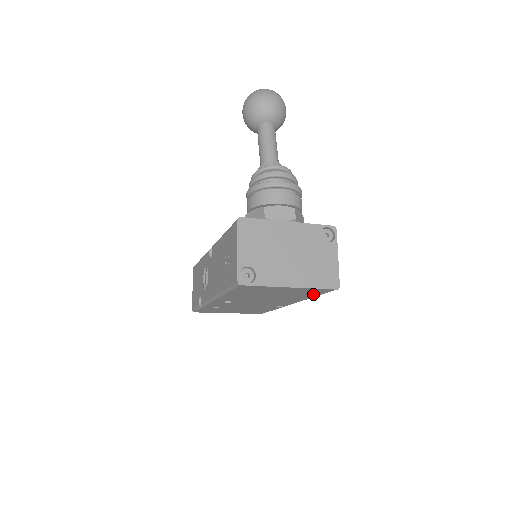
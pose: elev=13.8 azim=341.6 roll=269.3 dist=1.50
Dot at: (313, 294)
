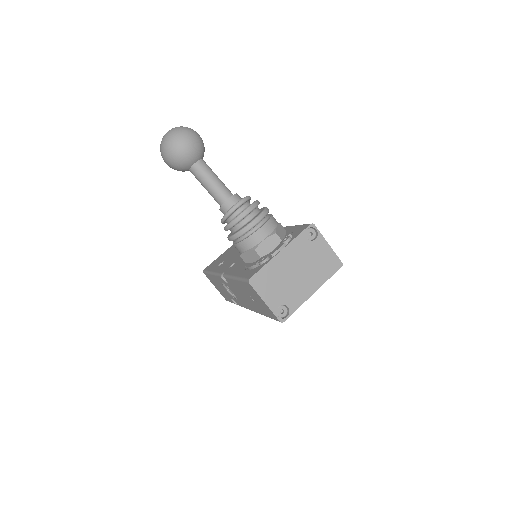
Dot at: occluded
